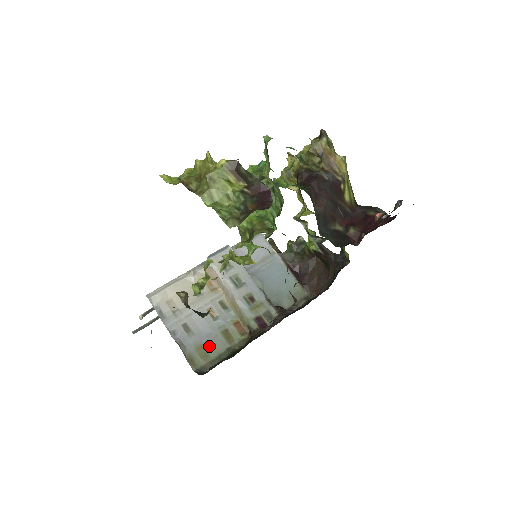
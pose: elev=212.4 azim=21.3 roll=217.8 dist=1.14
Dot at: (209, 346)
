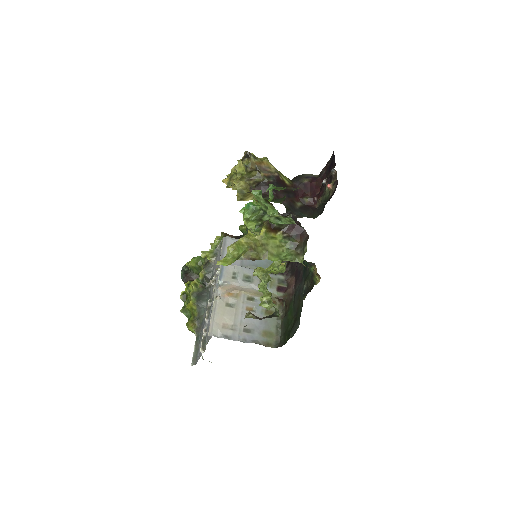
Dot at: (267, 328)
